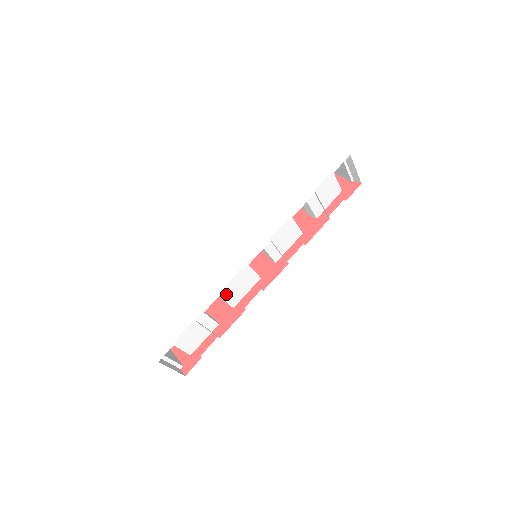
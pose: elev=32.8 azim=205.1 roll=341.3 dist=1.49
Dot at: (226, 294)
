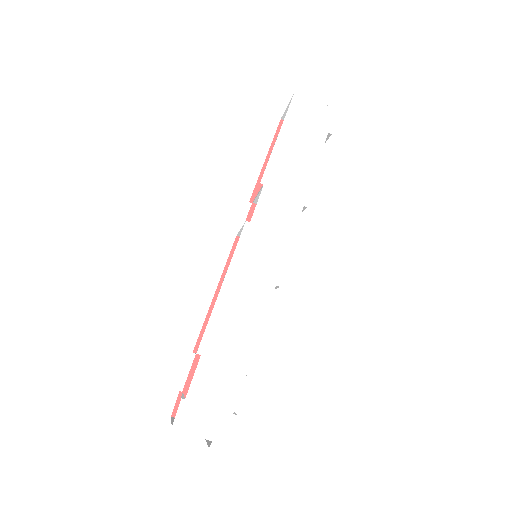
Dot at: occluded
